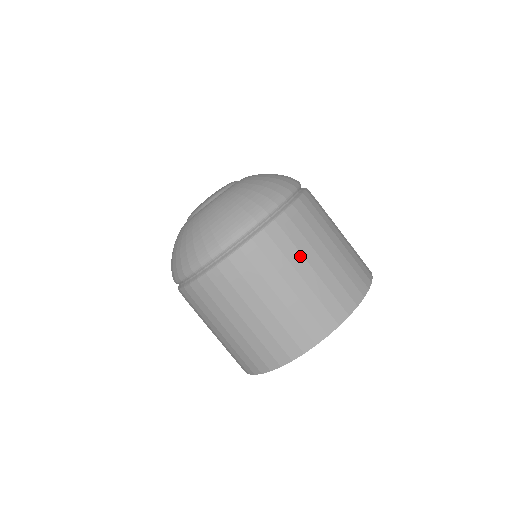
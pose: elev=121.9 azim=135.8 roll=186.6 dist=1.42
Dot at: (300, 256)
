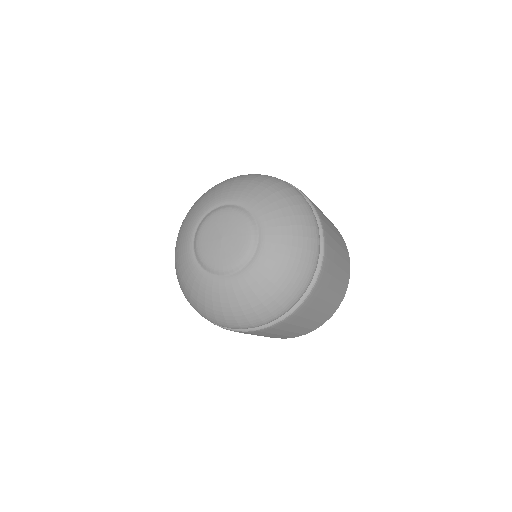
Dot at: (334, 241)
